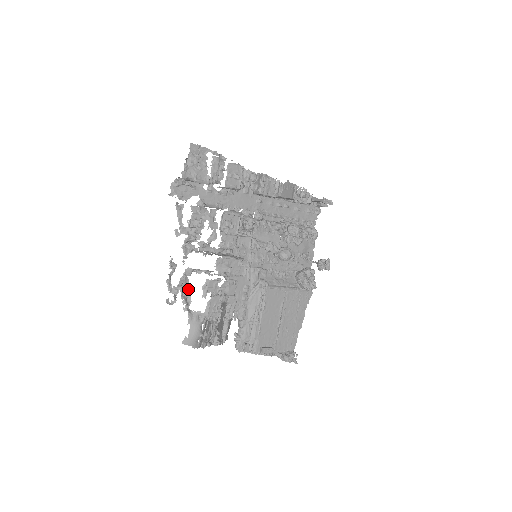
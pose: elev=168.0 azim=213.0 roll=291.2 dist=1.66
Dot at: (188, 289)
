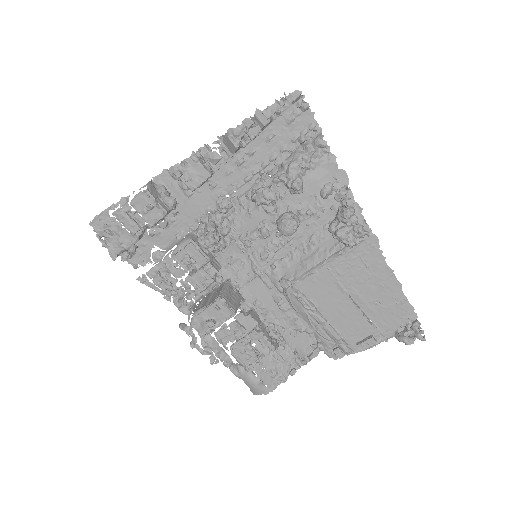
Dot at: (217, 344)
